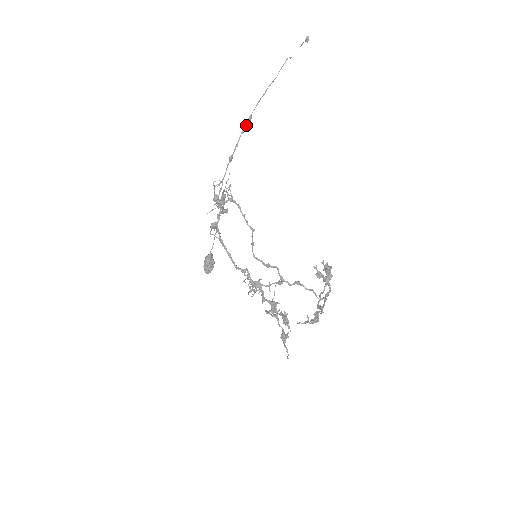
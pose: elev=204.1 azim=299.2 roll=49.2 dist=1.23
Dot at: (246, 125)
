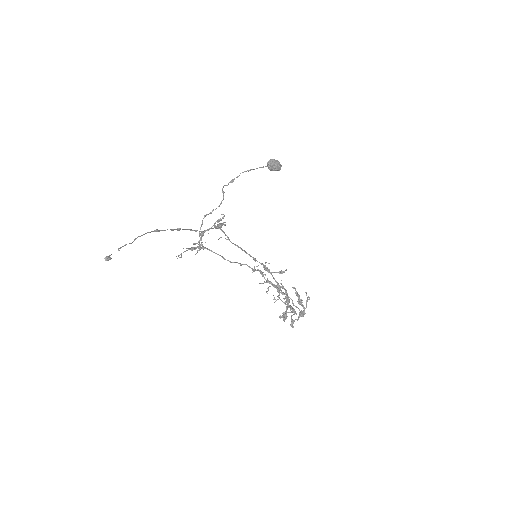
Dot at: occluded
